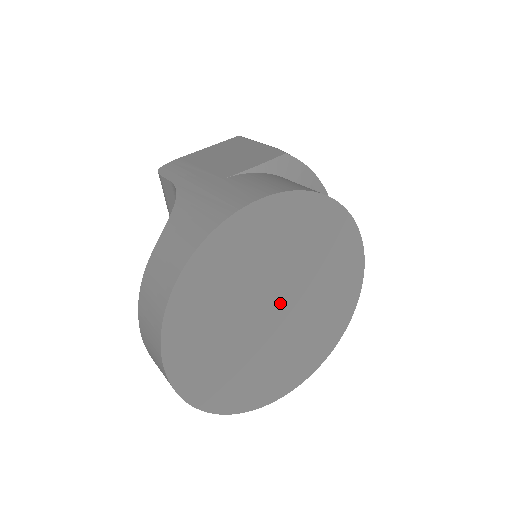
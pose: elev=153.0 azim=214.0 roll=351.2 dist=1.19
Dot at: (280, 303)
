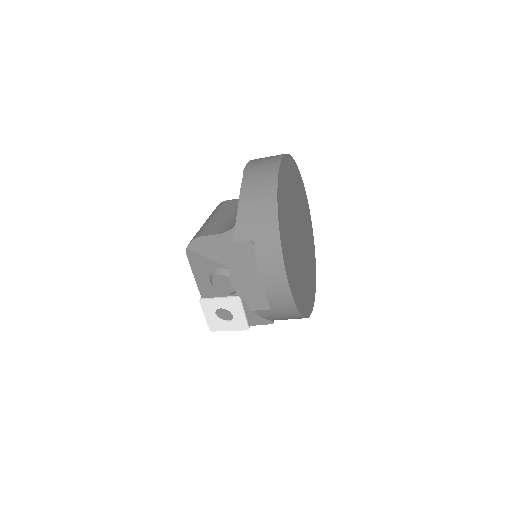
Dot at: (301, 237)
